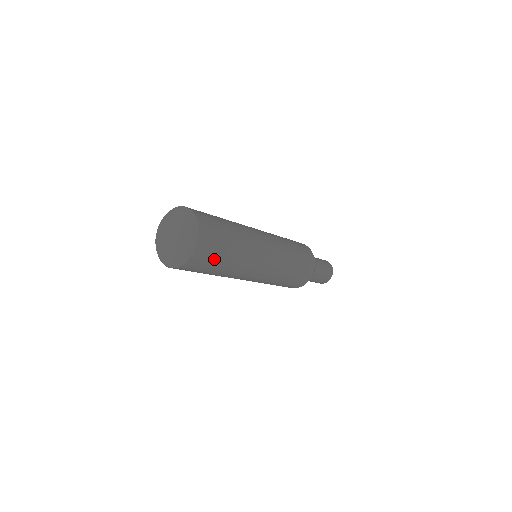
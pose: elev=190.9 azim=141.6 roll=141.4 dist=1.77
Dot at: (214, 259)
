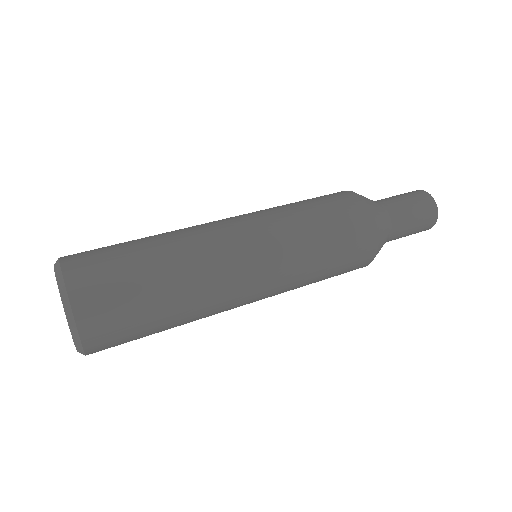
Dot at: occluded
